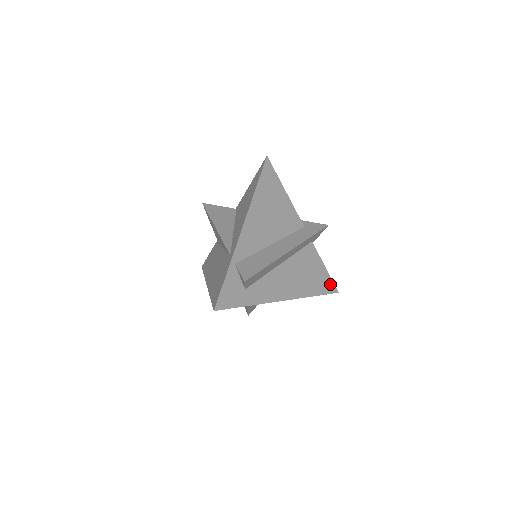
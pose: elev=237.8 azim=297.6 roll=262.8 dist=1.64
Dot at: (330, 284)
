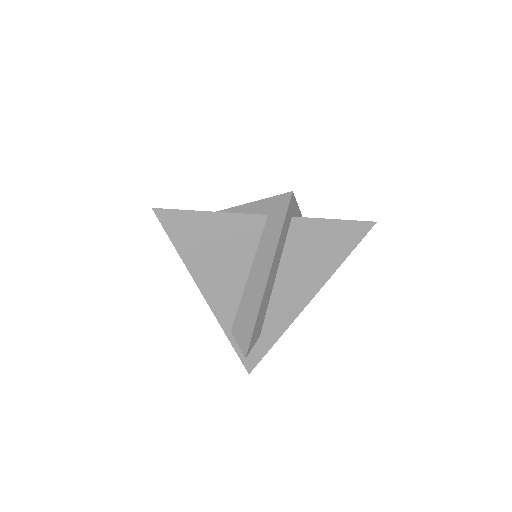
Dot at: (356, 228)
